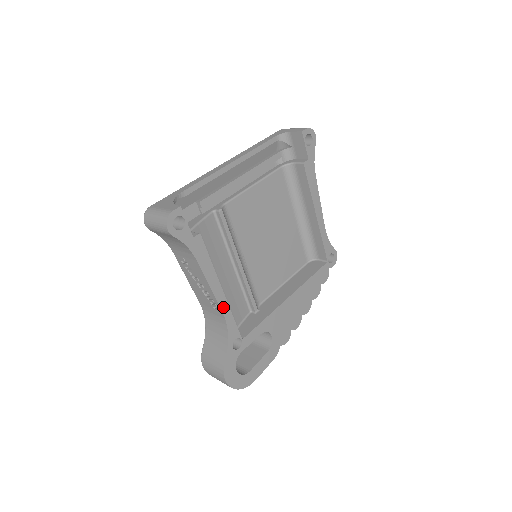
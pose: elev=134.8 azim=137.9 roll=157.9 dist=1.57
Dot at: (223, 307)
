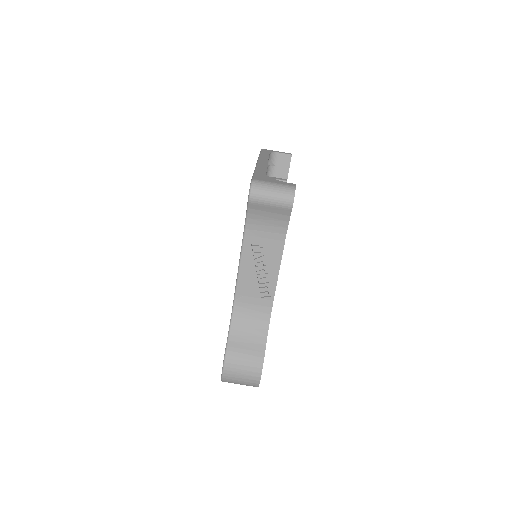
Dot at: (274, 295)
